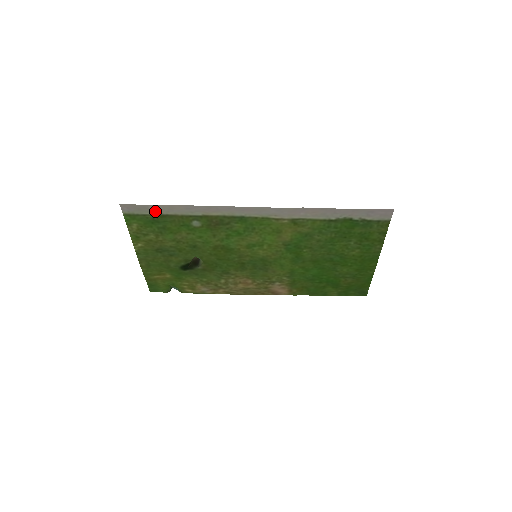
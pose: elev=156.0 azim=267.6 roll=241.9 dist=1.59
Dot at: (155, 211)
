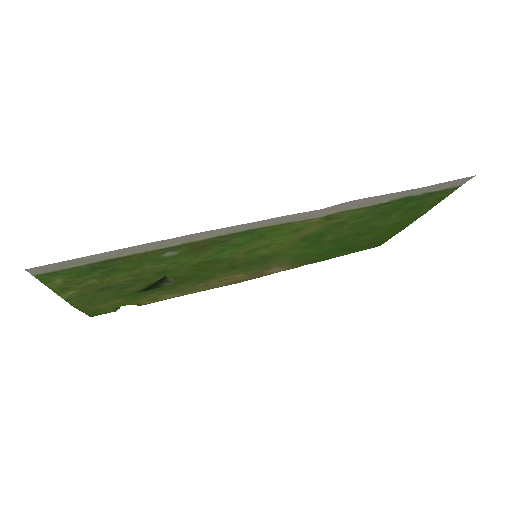
Dot at: (95, 259)
